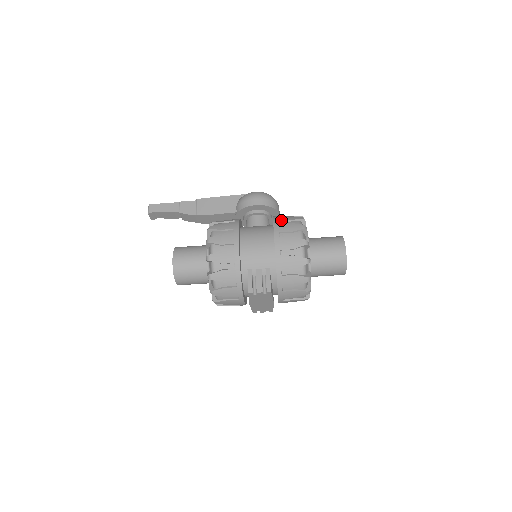
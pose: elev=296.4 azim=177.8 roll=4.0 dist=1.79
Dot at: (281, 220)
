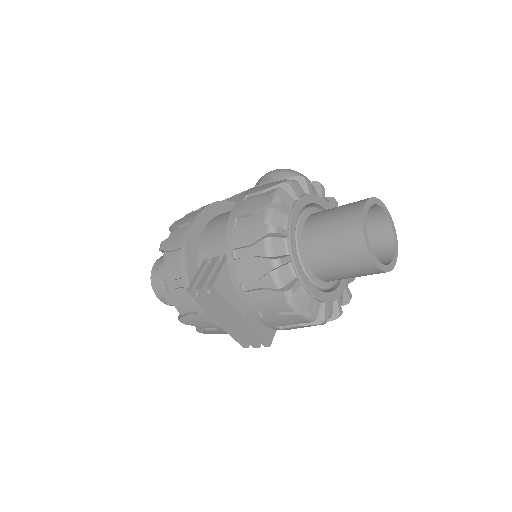
Dot at: occluded
